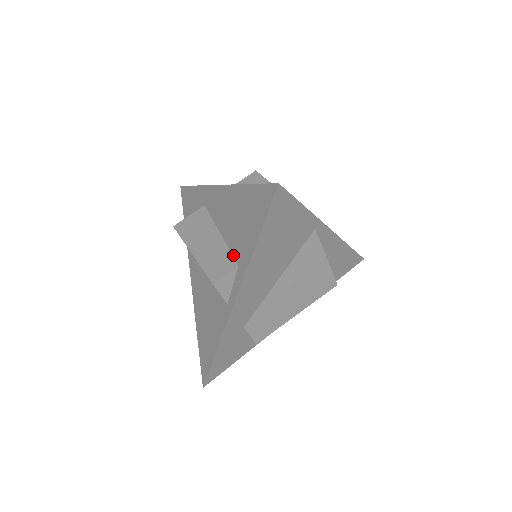
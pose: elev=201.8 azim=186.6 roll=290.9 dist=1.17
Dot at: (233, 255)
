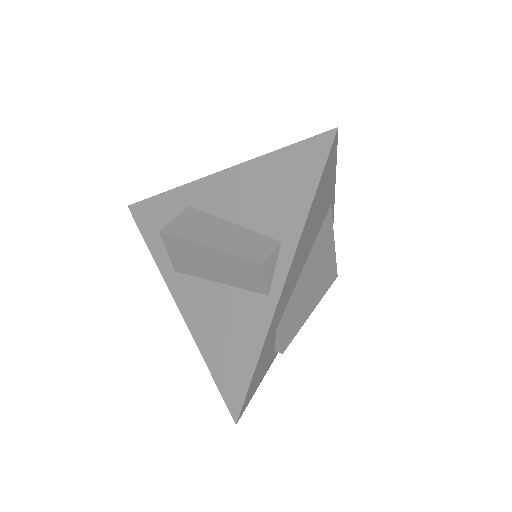
Dot at: (267, 235)
